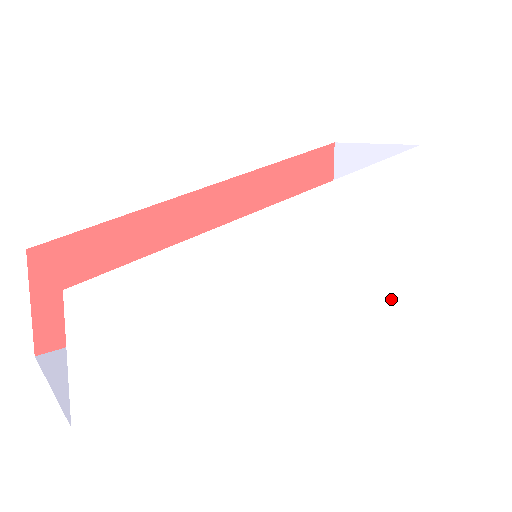
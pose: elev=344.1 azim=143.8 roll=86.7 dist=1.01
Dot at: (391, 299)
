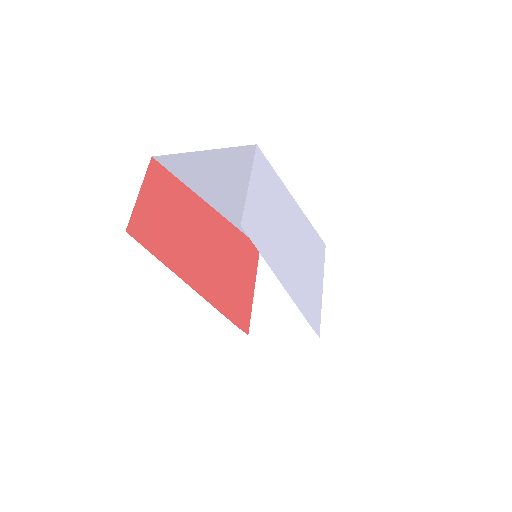
Dot at: (316, 330)
